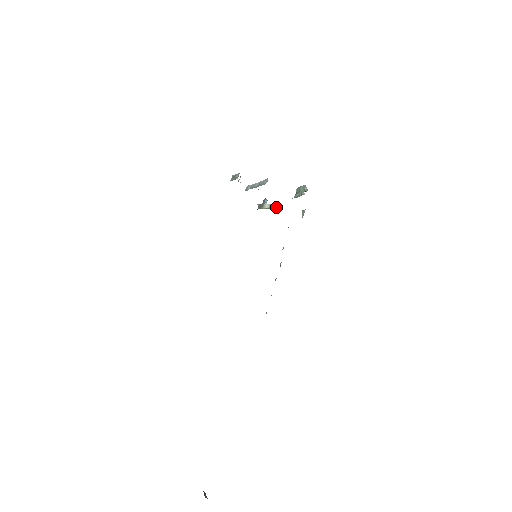
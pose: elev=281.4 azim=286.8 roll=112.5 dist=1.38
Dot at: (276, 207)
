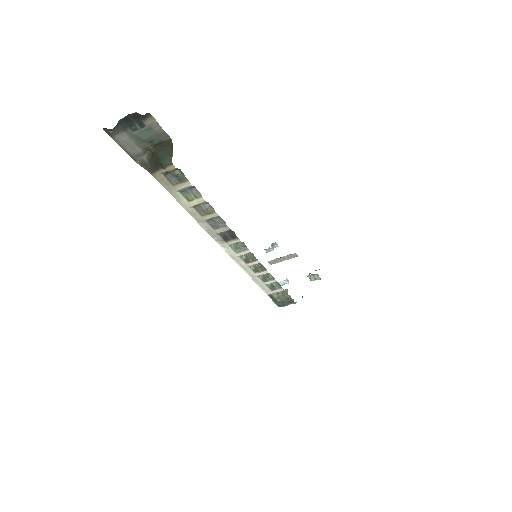
Dot at: occluded
